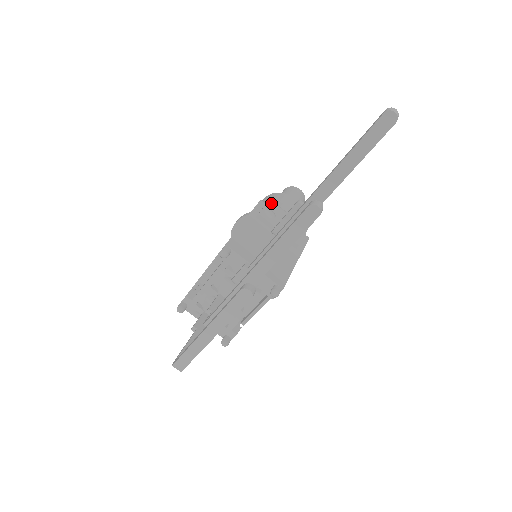
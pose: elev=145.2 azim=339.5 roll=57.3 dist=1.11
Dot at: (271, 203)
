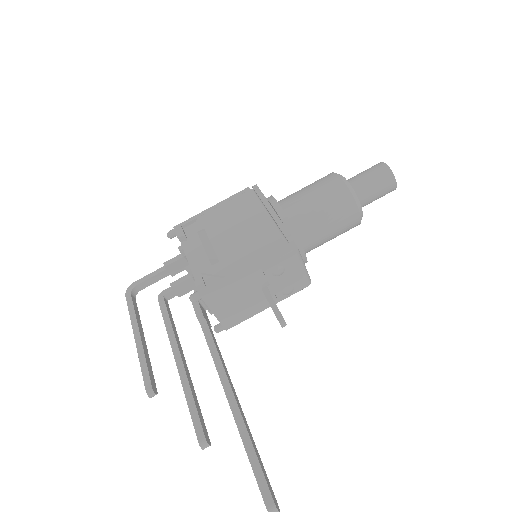
Dot at: (292, 259)
